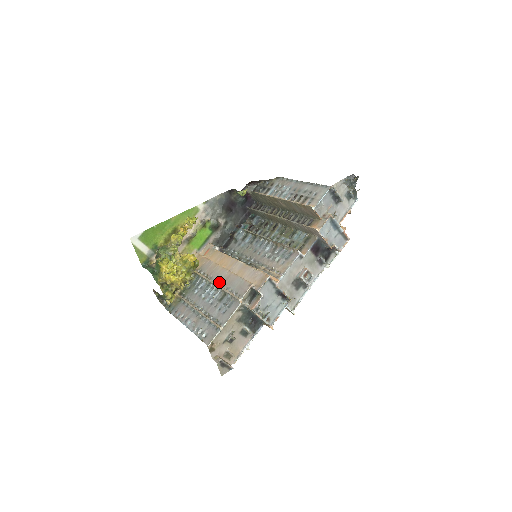
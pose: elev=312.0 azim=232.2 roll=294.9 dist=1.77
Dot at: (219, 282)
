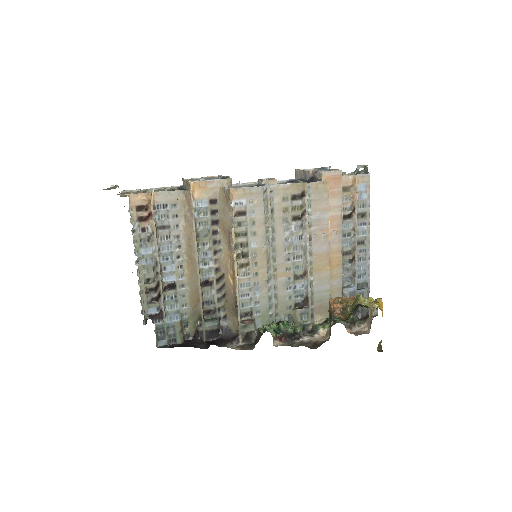
Dot at: occluded
